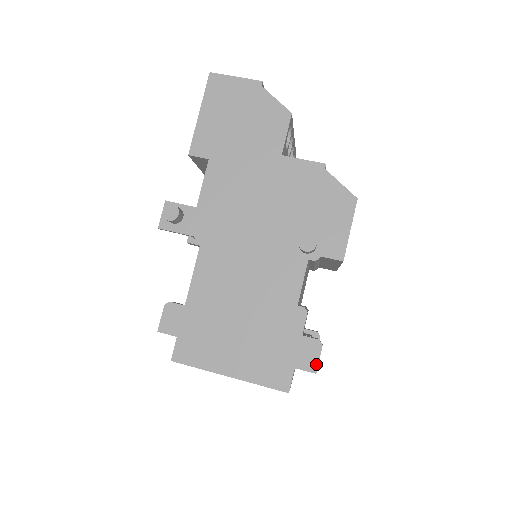
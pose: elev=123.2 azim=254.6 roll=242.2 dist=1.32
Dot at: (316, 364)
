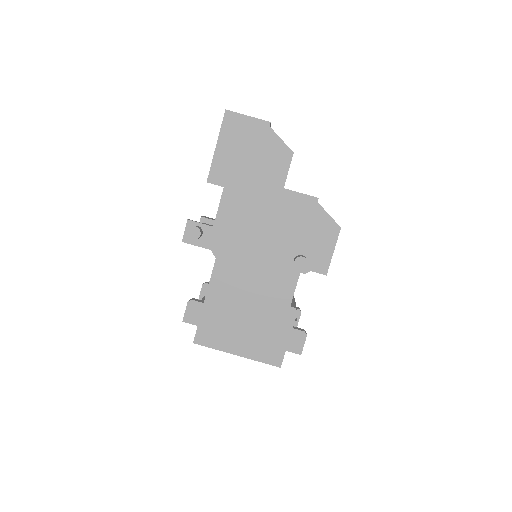
Dot at: (301, 348)
